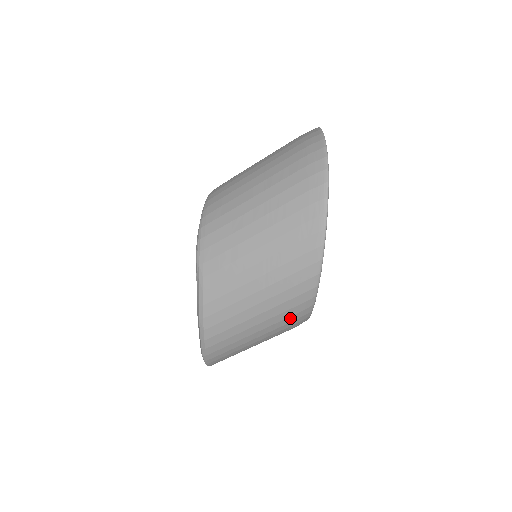
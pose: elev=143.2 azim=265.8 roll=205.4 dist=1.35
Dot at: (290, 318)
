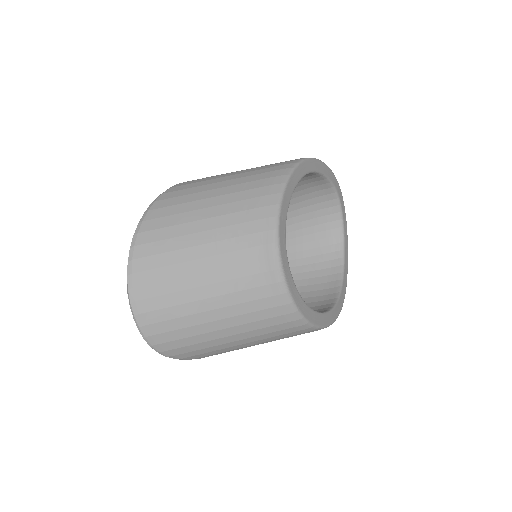
Dot at: (265, 175)
